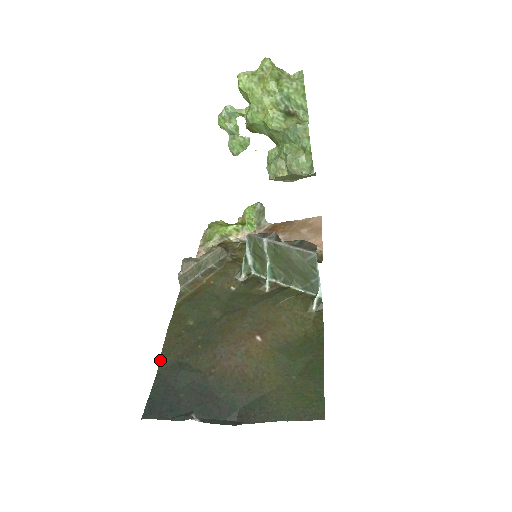
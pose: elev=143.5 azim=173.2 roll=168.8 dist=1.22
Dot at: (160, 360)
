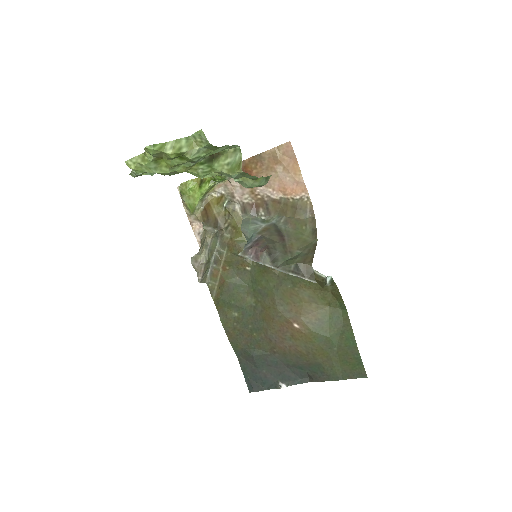
Dot at: (234, 350)
